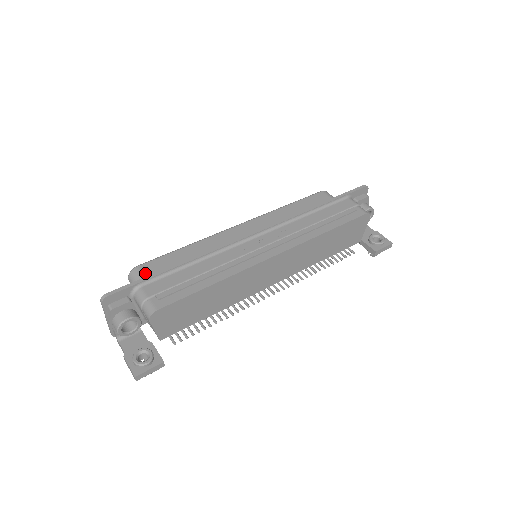
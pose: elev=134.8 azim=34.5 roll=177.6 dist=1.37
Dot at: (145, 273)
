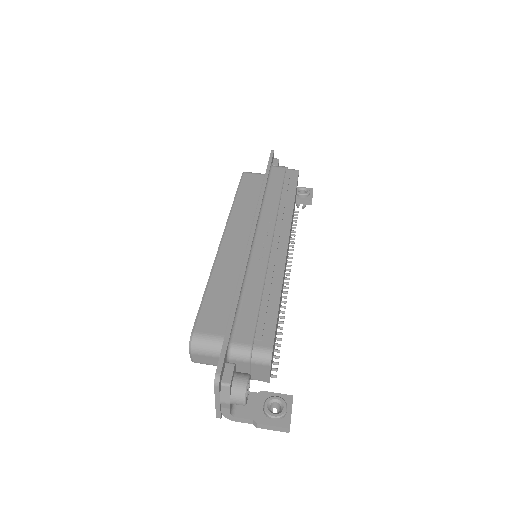
Dot at: (210, 332)
